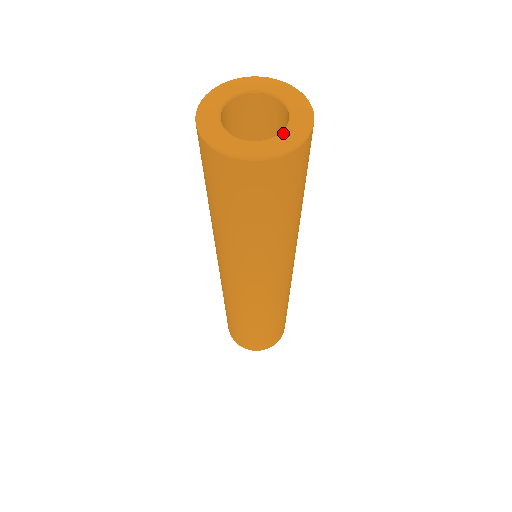
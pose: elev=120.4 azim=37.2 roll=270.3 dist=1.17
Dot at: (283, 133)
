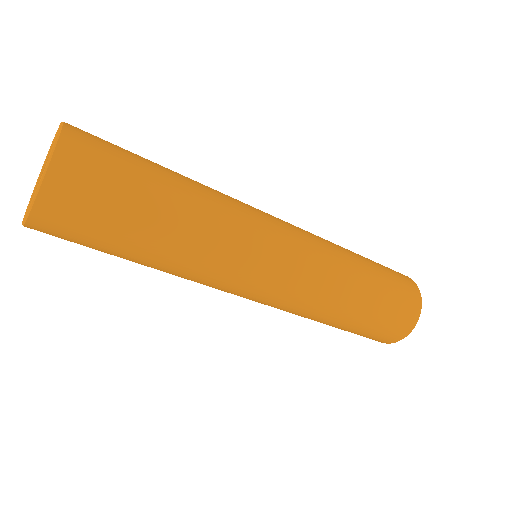
Dot at: occluded
